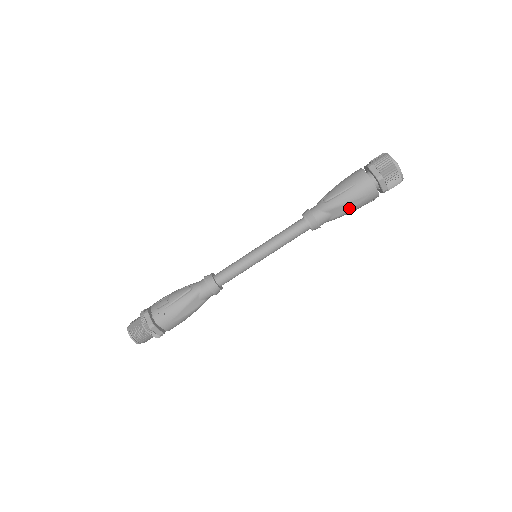
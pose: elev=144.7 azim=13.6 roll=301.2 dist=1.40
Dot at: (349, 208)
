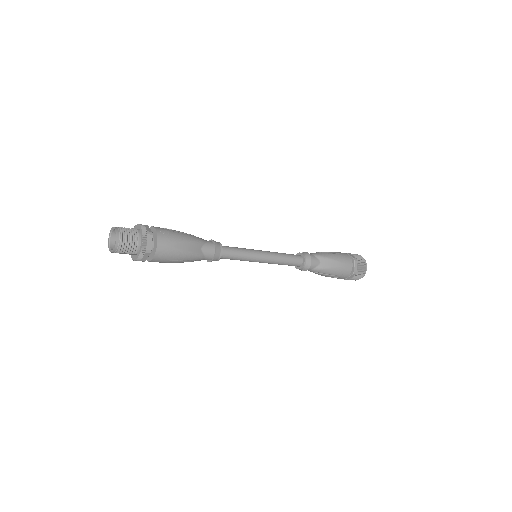
Dot at: (333, 265)
